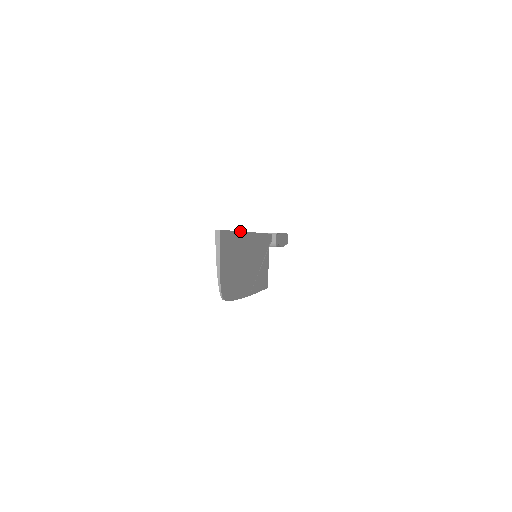
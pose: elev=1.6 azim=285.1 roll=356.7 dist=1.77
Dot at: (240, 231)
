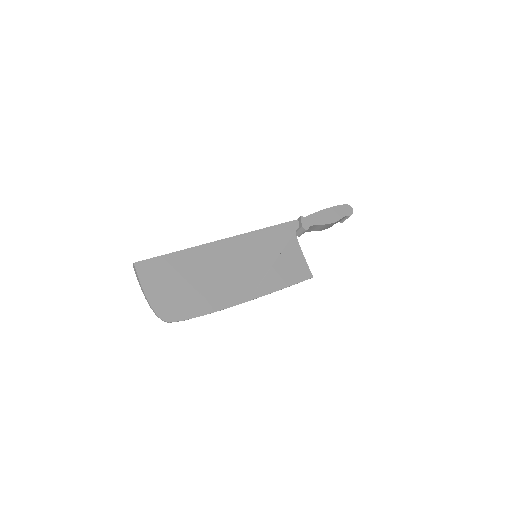
Dot at: (190, 248)
